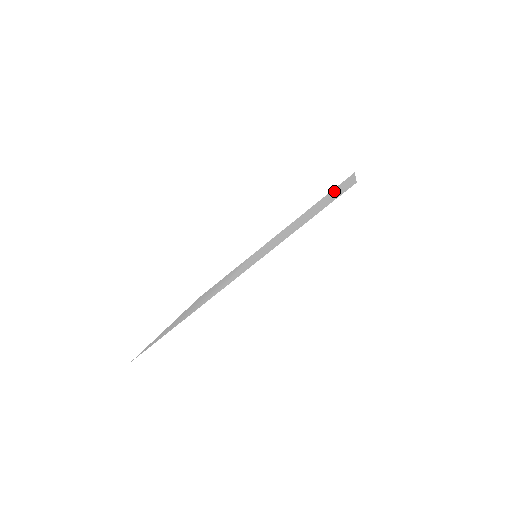
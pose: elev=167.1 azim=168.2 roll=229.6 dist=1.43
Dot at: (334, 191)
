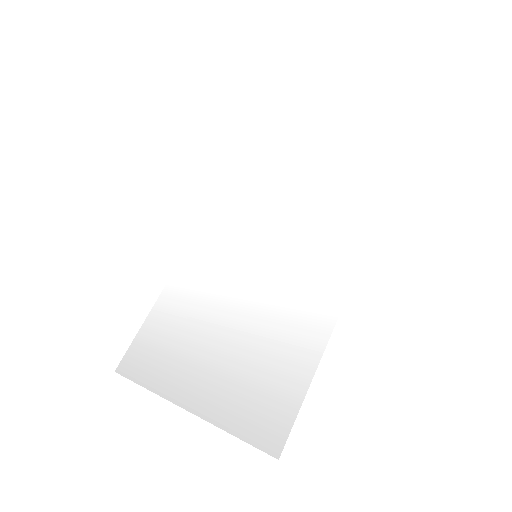
Dot at: (280, 164)
